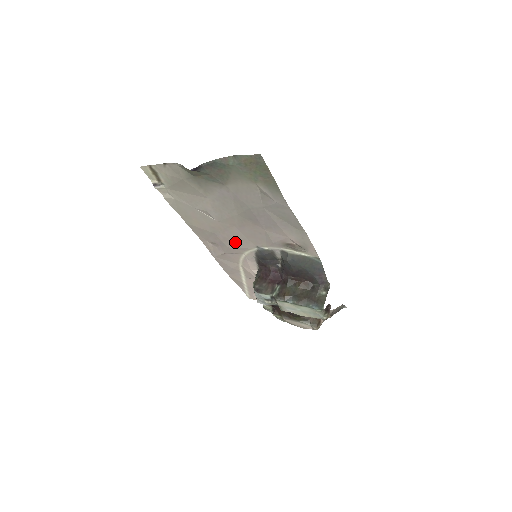
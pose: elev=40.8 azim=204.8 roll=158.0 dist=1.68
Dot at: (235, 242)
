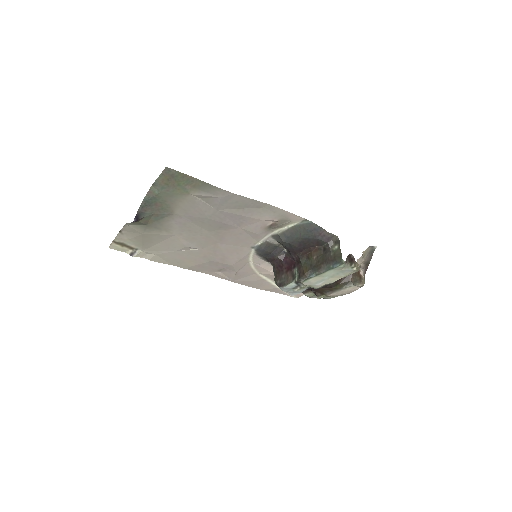
Dot at: (232, 256)
